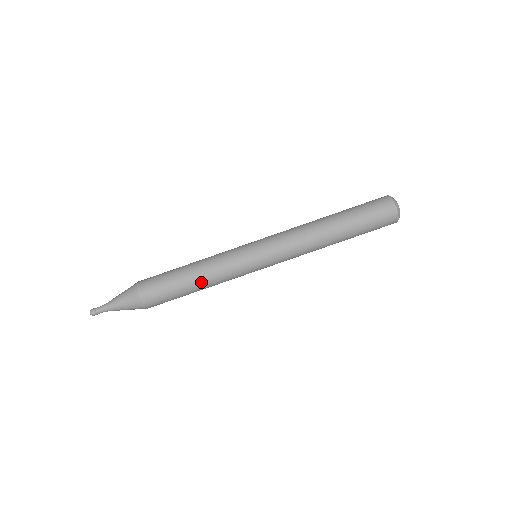
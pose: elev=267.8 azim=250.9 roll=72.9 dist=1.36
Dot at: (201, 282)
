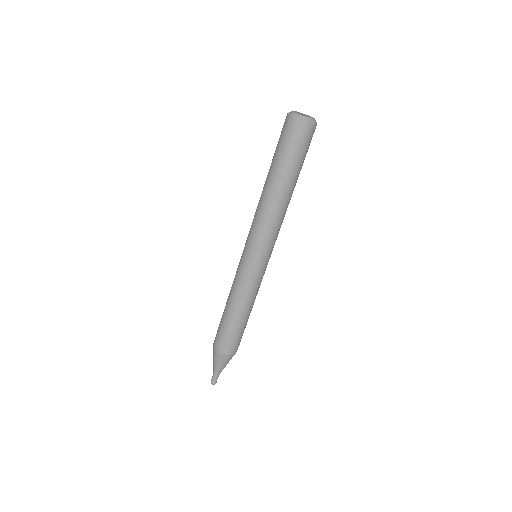
Dot at: occluded
